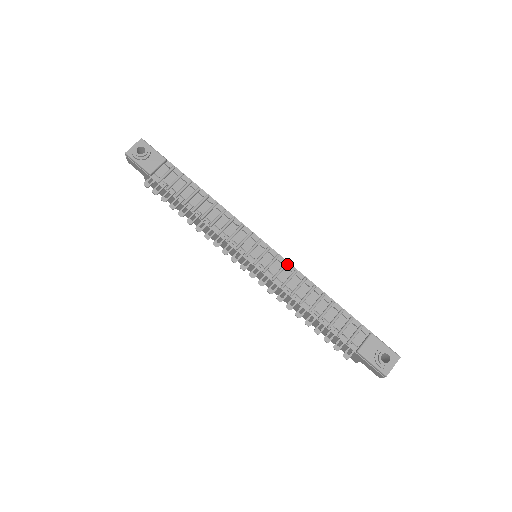
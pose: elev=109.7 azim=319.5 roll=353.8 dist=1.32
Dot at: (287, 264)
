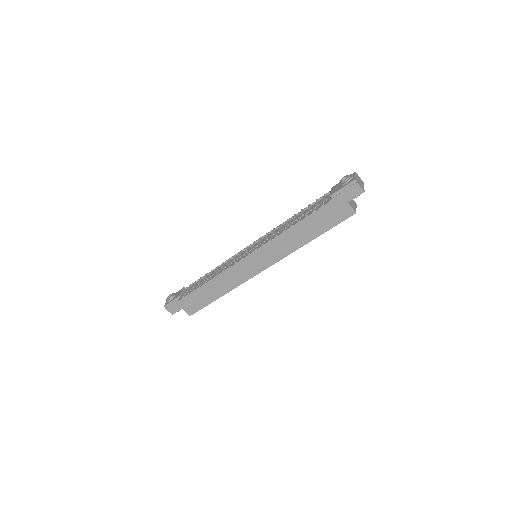
Dot at: (267, 233)
